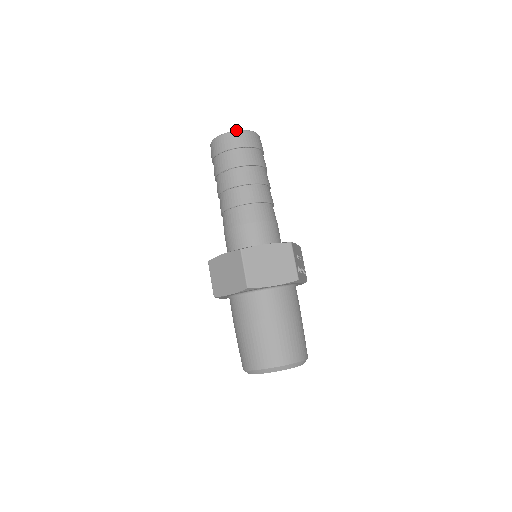
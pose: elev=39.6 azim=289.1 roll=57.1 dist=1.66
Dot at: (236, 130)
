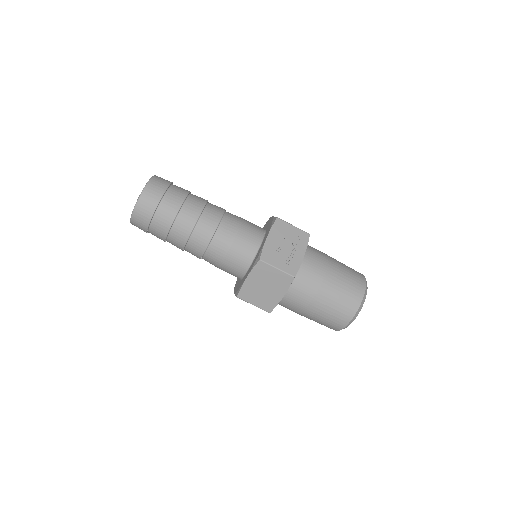
Dot at: (131, 214)
